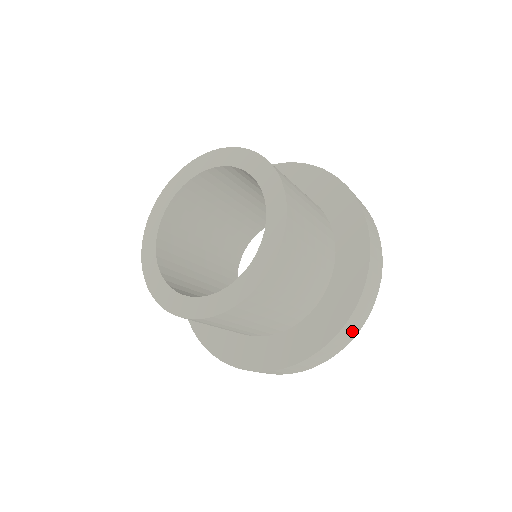
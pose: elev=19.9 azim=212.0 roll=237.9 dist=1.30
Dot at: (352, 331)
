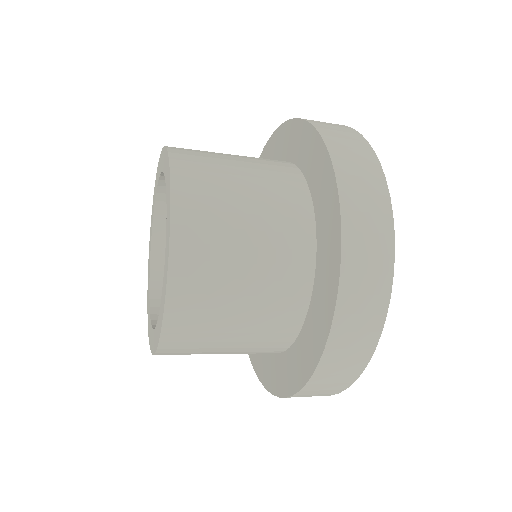
Dot at: (318, 395)
